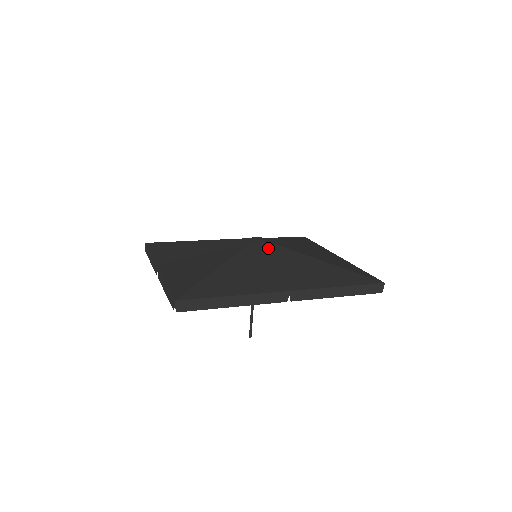
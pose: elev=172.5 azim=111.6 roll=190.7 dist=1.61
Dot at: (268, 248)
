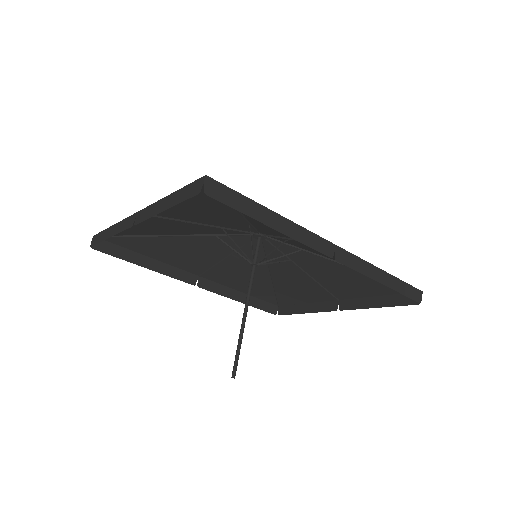
Dot at: occluded
